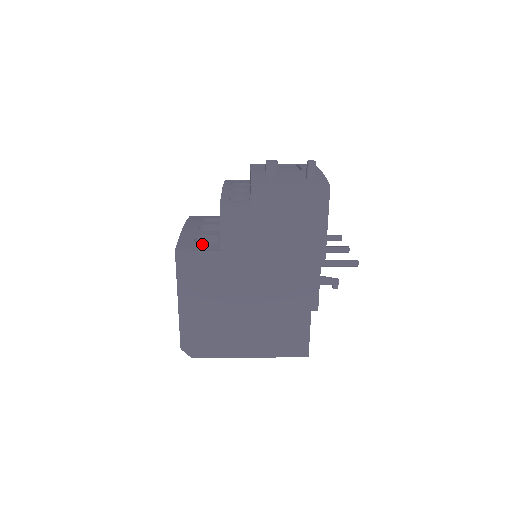
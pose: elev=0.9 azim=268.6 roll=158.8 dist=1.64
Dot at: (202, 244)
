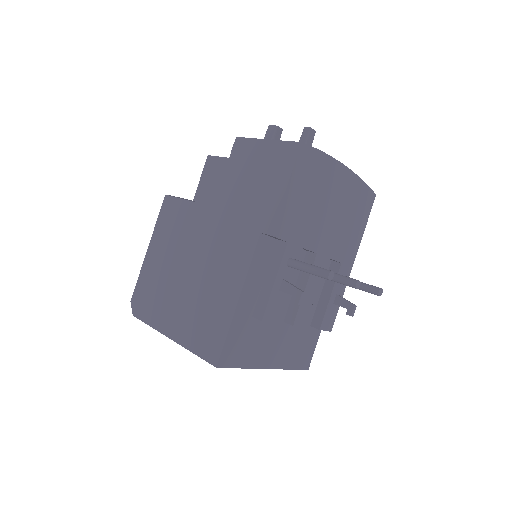
Dot at: occluded
